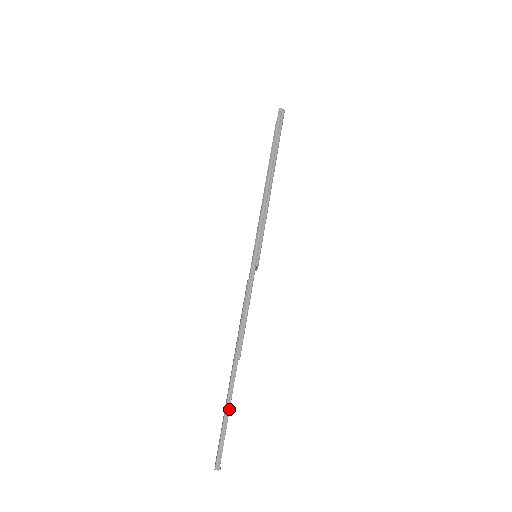
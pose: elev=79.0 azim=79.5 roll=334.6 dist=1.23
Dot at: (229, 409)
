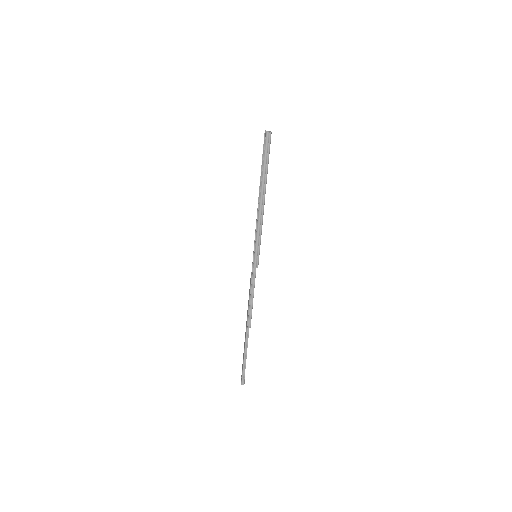
Dot at: (246, 354)
